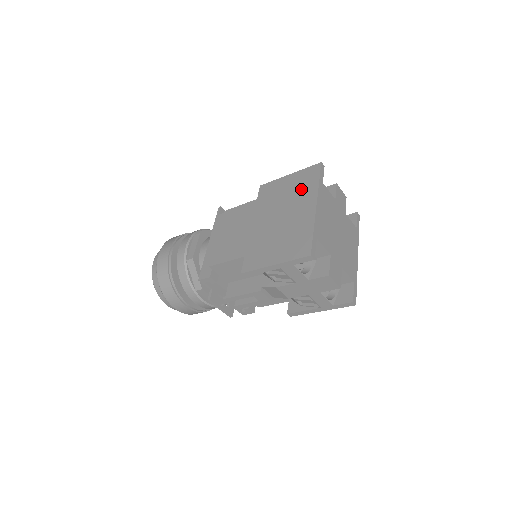
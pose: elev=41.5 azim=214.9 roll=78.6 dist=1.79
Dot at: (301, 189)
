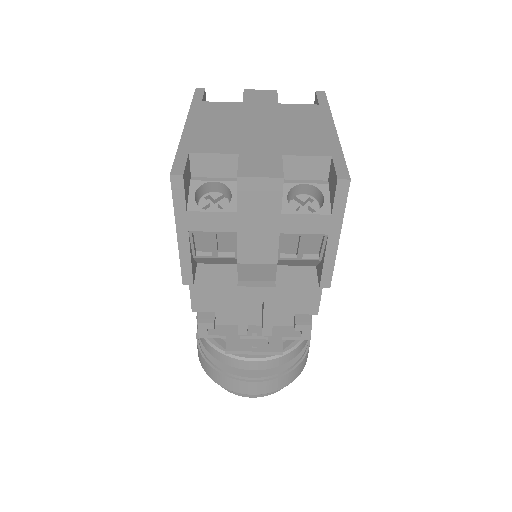
Dot at: occluded
